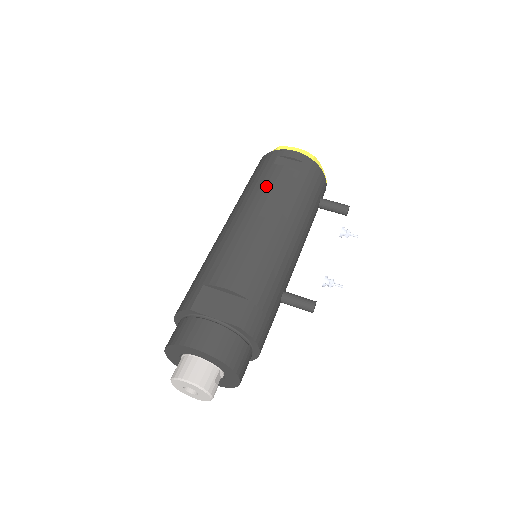
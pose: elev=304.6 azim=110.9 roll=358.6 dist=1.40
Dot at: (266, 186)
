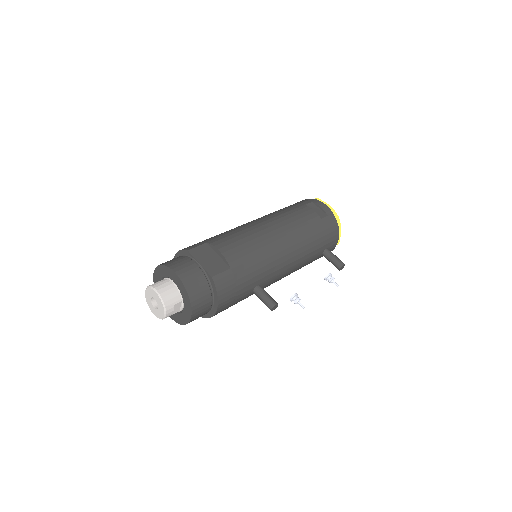
Dot at: (291, 213)
